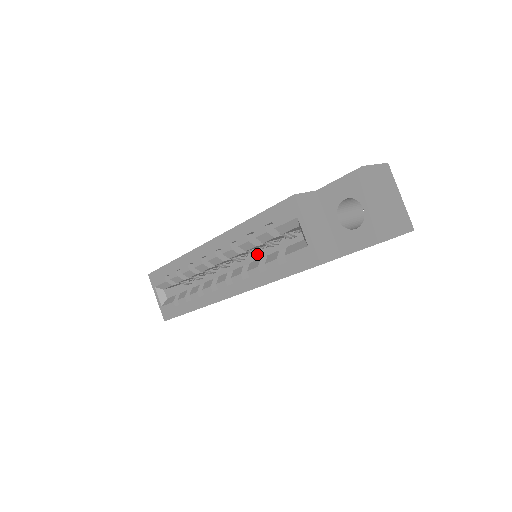
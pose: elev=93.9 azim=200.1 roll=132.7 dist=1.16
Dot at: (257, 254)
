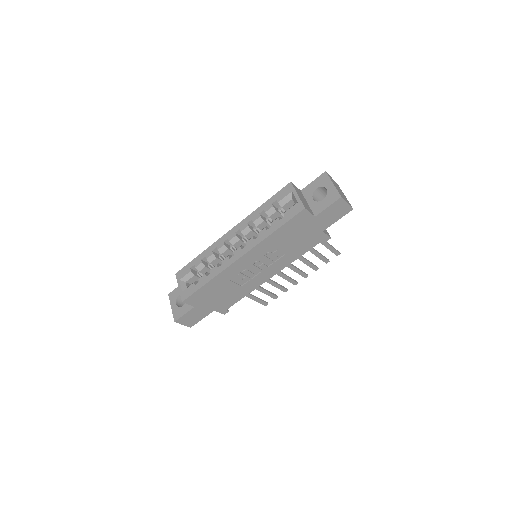
Dot at: occluded
